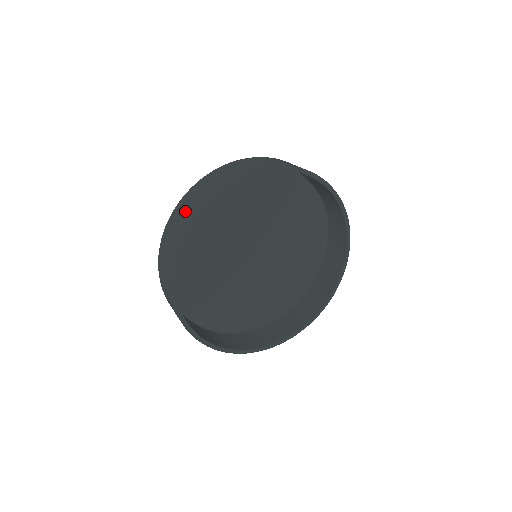
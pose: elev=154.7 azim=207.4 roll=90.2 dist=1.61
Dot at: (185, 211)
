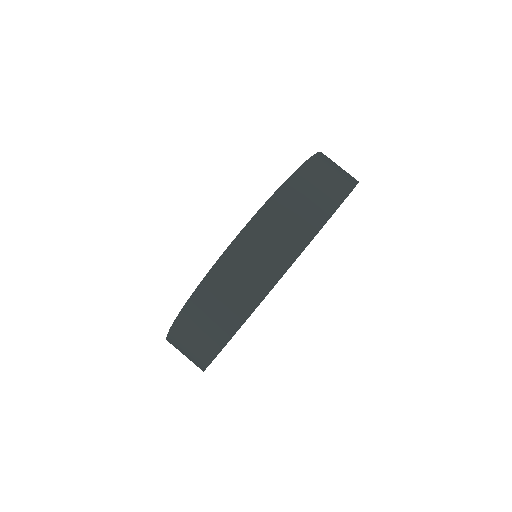
Dot at: (226, 305)
